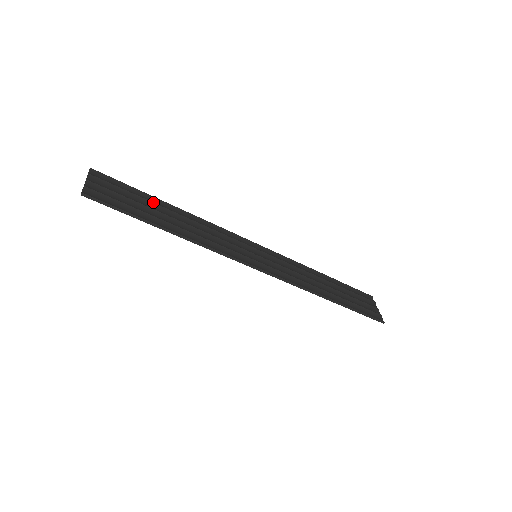
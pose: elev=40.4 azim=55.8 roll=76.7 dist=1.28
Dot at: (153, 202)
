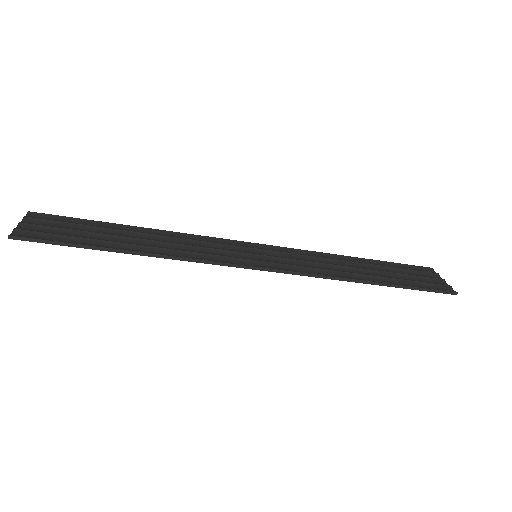
Dot at: (110, 228)
